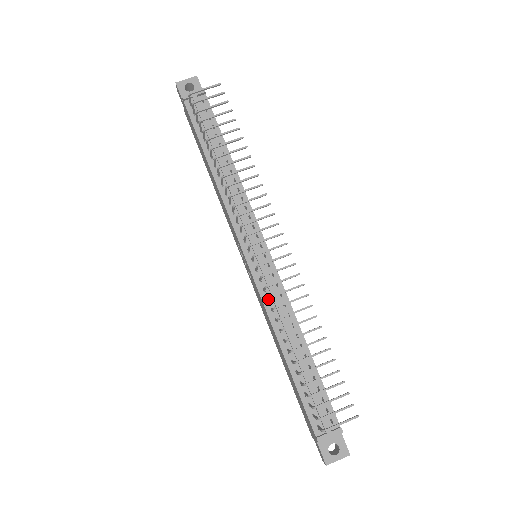
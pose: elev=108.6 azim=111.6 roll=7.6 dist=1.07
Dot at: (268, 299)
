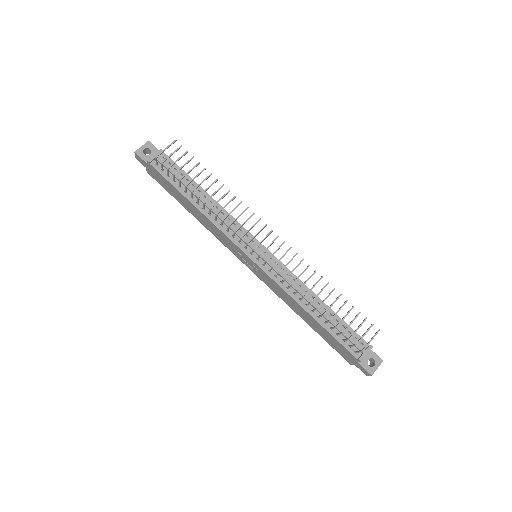
Dot at: (283, 281)
